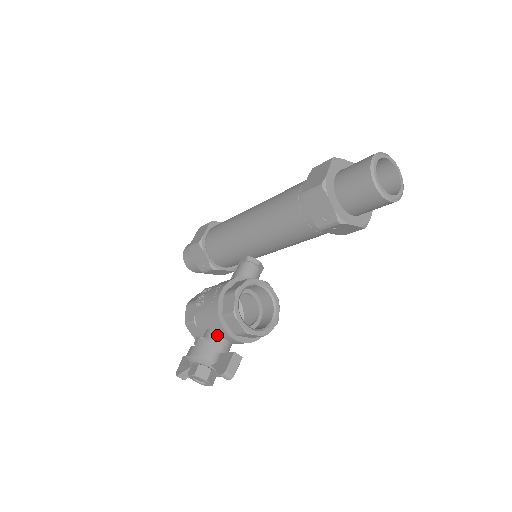
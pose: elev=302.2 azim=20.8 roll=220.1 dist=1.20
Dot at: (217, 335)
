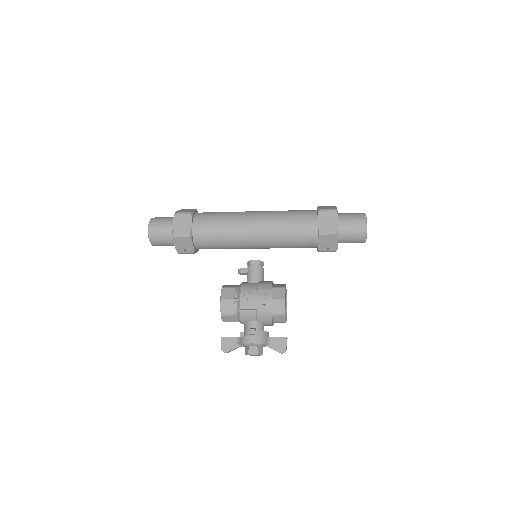
Dot at: (262, 325)
